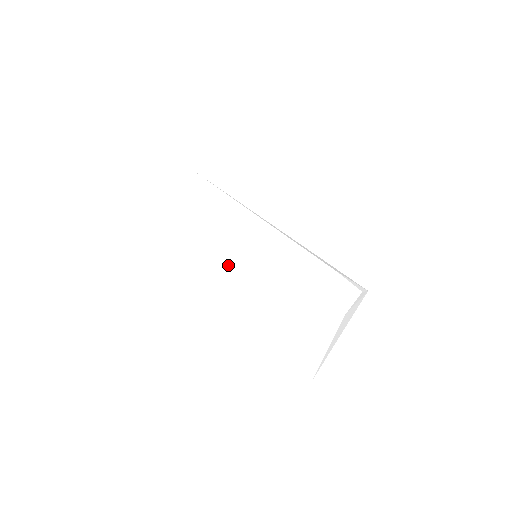
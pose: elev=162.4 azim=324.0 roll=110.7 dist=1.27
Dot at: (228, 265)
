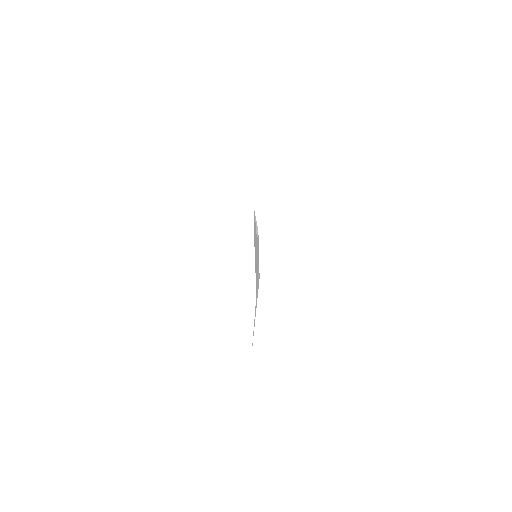
Dot at: occluded
